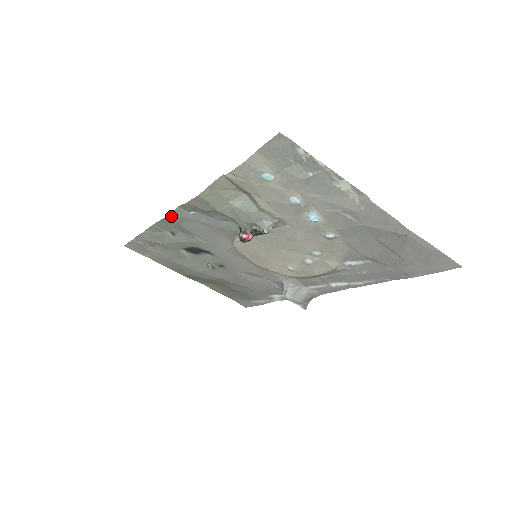
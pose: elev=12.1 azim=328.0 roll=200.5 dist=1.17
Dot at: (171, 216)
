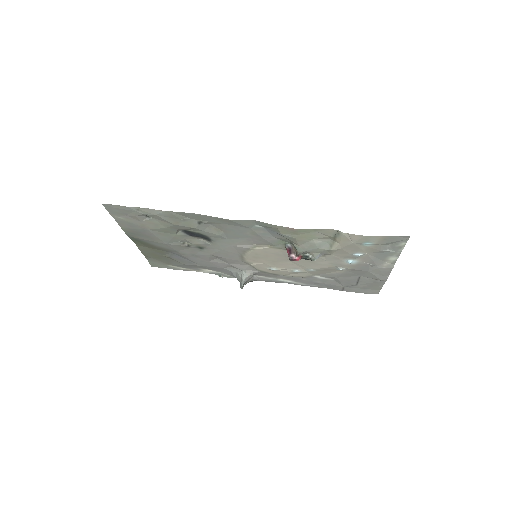
Dot at: (235, 221)
